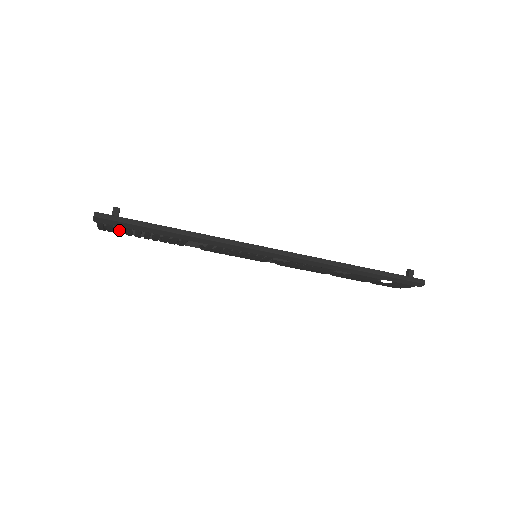
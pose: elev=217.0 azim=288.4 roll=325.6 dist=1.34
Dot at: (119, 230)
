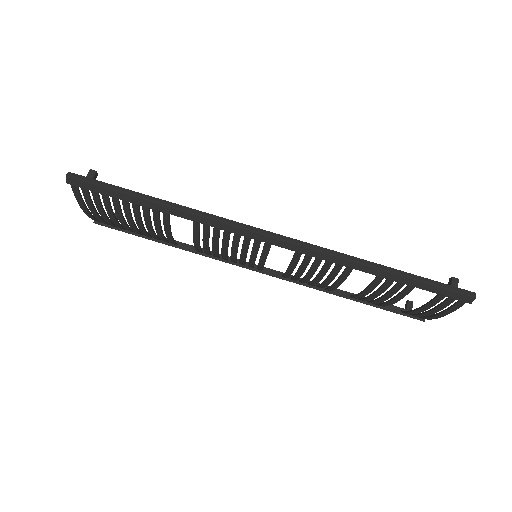
Dot at: (98, 204)
